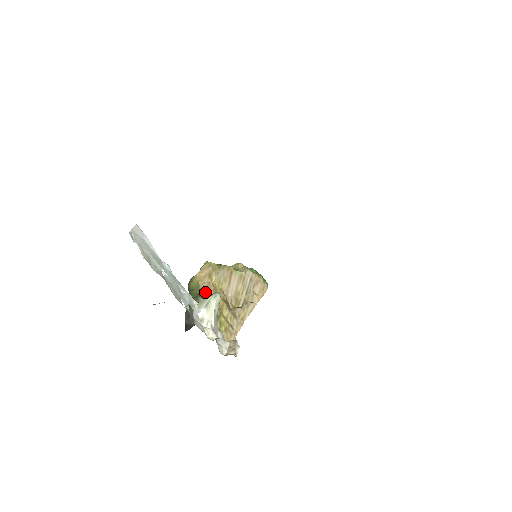
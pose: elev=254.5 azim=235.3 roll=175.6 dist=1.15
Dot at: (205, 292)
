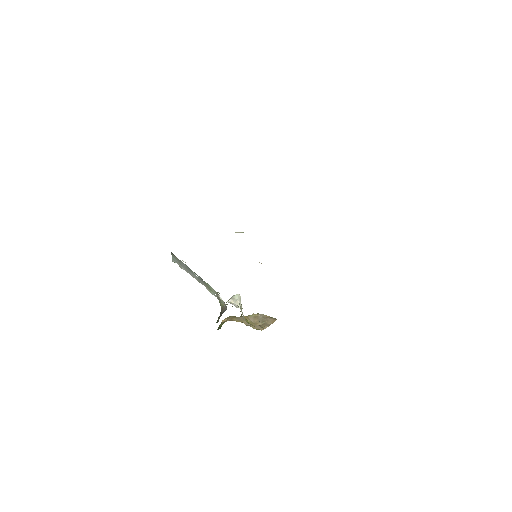
Dot at: occluded
